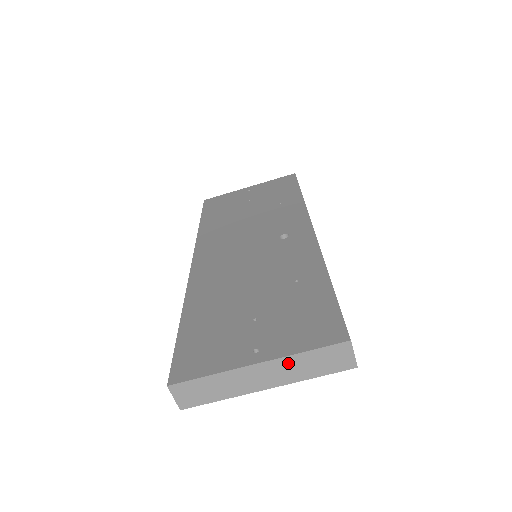
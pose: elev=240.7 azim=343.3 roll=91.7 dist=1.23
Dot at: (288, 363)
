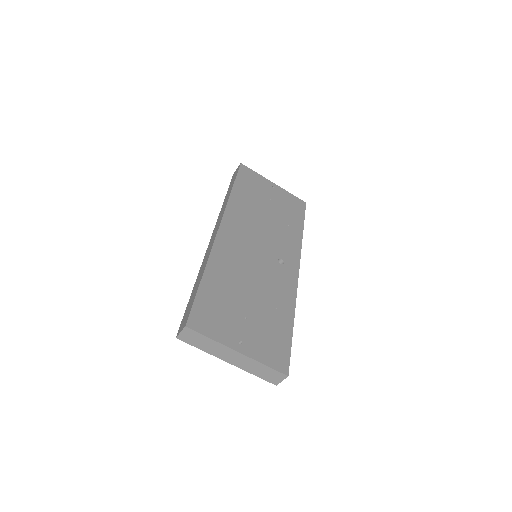
Dot at: (252, 362)
